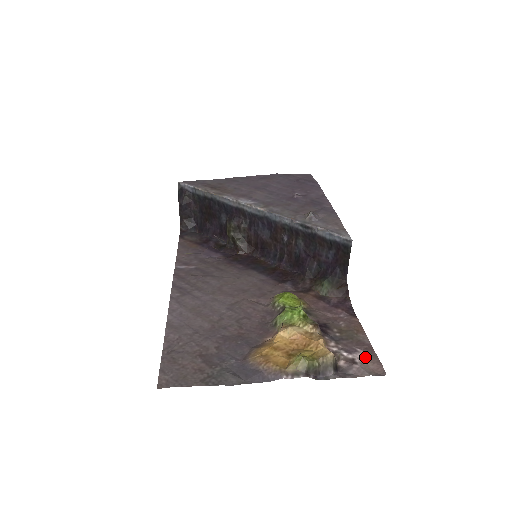
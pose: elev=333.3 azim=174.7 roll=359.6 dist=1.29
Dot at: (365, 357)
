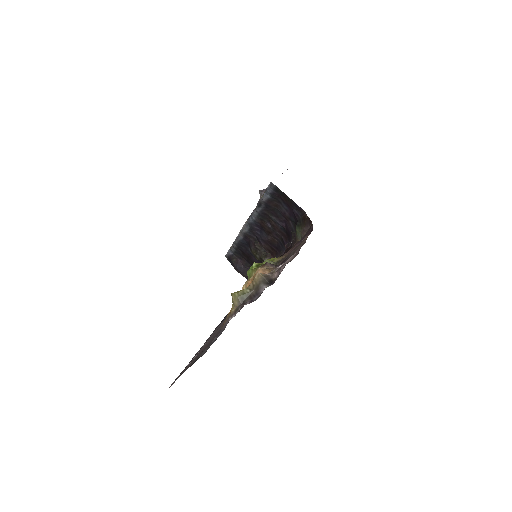
Dot at: occluded
